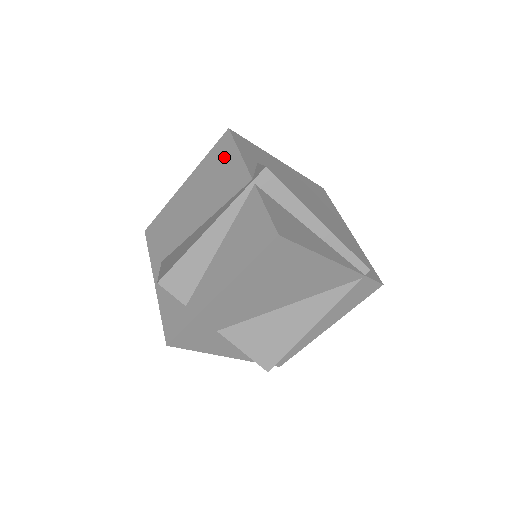
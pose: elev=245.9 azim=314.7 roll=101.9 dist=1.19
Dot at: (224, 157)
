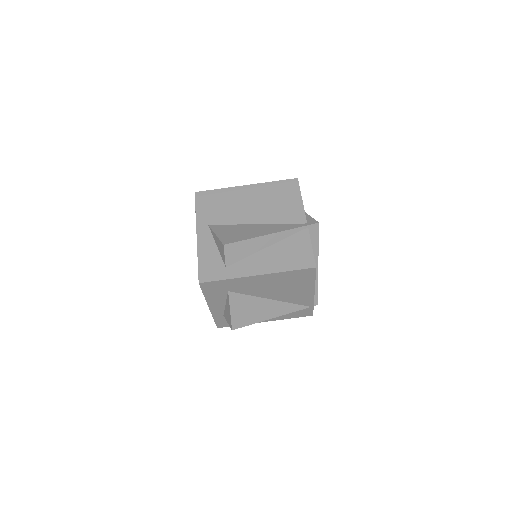
Dot at: (289, 194)
